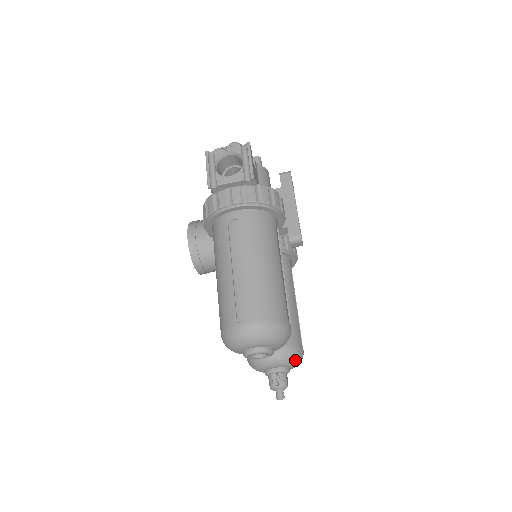
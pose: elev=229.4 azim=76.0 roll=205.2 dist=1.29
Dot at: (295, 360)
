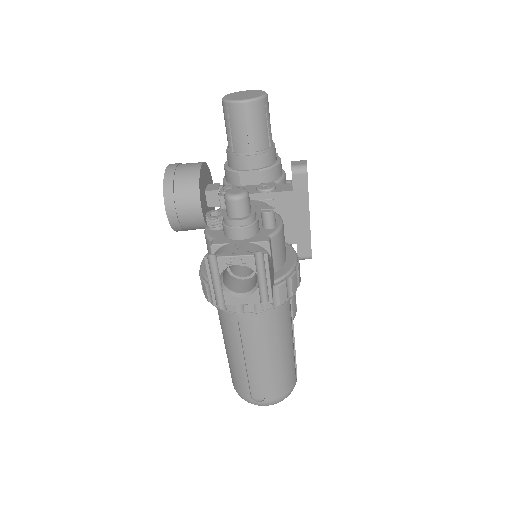
Dot at: occluded
